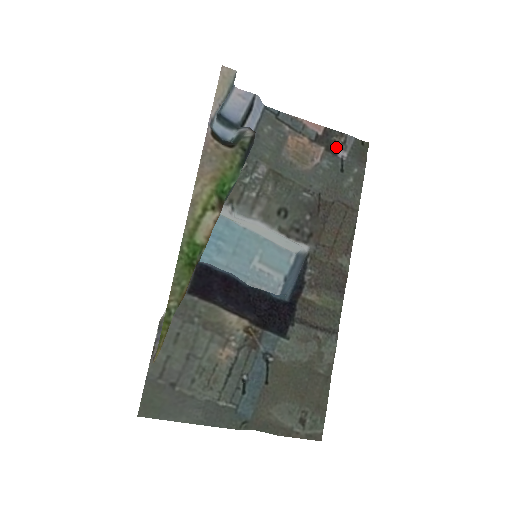
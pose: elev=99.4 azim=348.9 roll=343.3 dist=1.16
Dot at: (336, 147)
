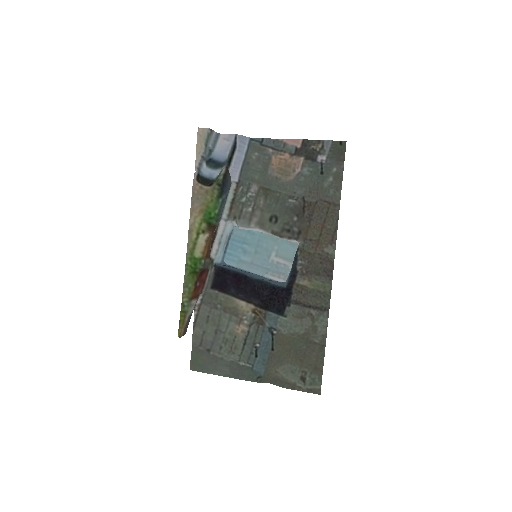
Dot at: (315, 154)
